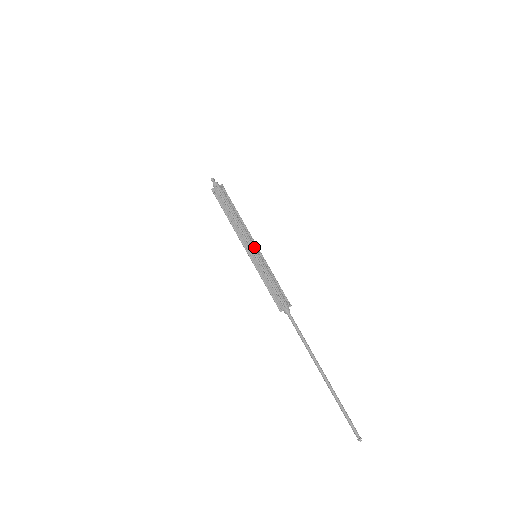
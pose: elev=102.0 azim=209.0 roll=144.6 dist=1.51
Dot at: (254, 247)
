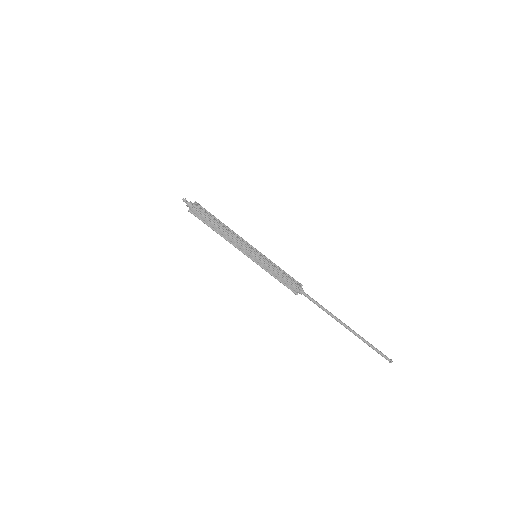
Dot at: (252, 249)
